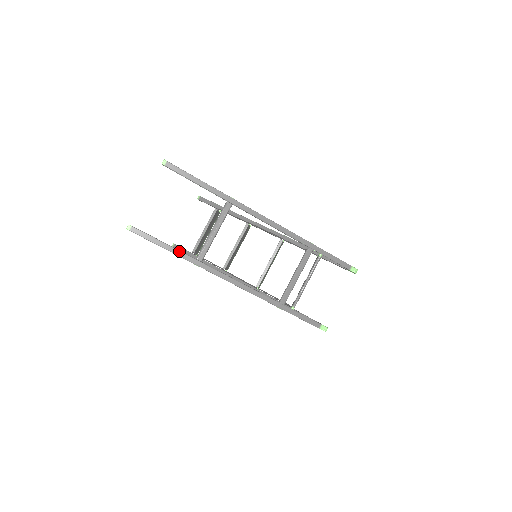
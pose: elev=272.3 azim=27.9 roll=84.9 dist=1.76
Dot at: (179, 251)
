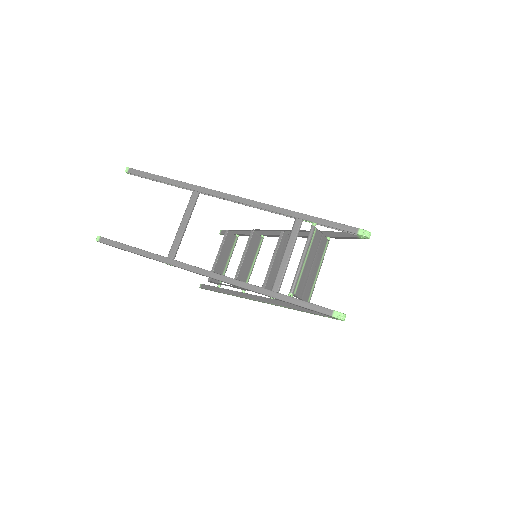
Dot at: (148, 252)
